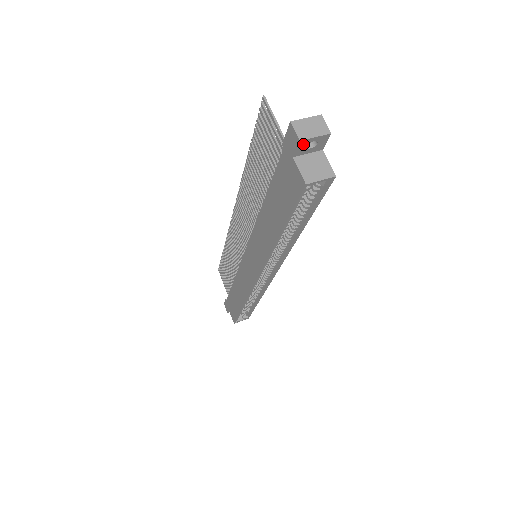
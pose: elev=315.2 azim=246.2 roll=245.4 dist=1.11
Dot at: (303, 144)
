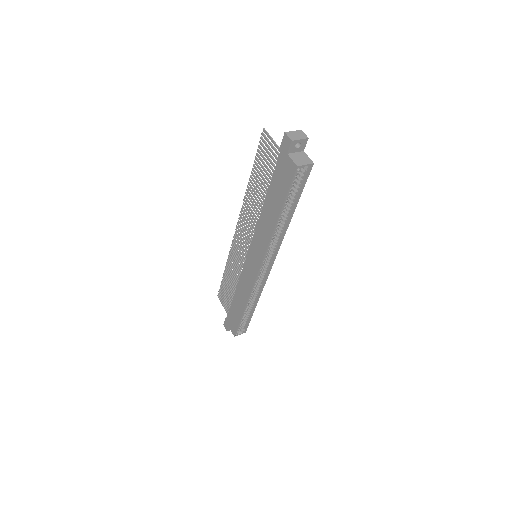
Dot at: (293, 144)
